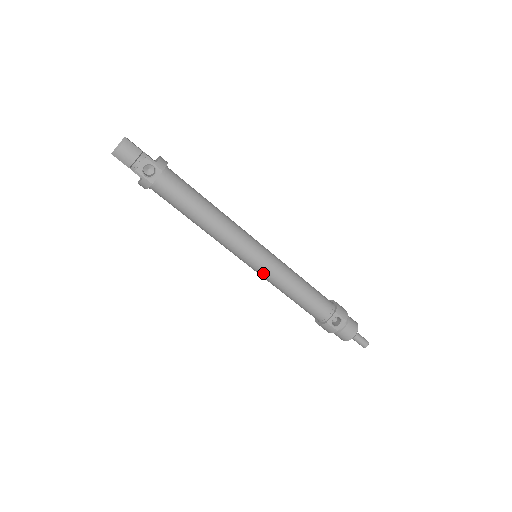
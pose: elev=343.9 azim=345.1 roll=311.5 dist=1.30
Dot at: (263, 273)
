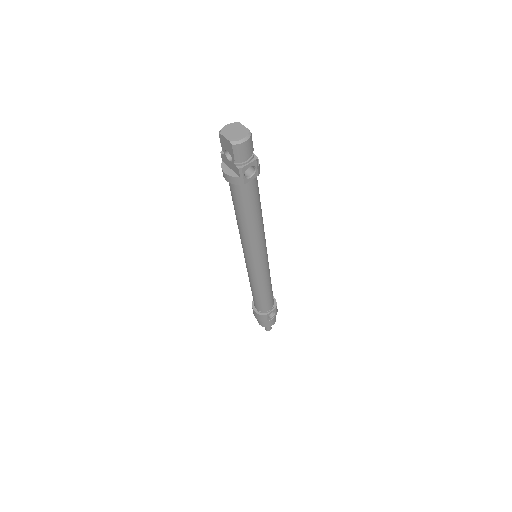
Dot at: (256, 273)
